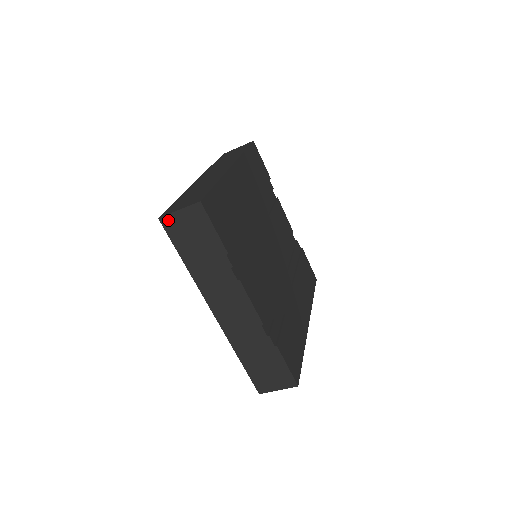
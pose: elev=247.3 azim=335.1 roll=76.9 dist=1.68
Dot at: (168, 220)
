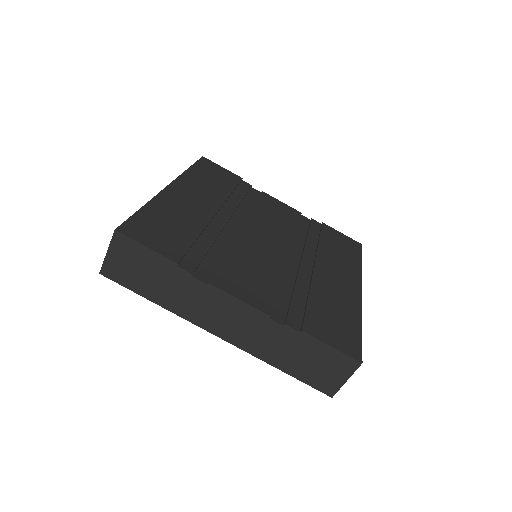
Dot at: (107, 269)
